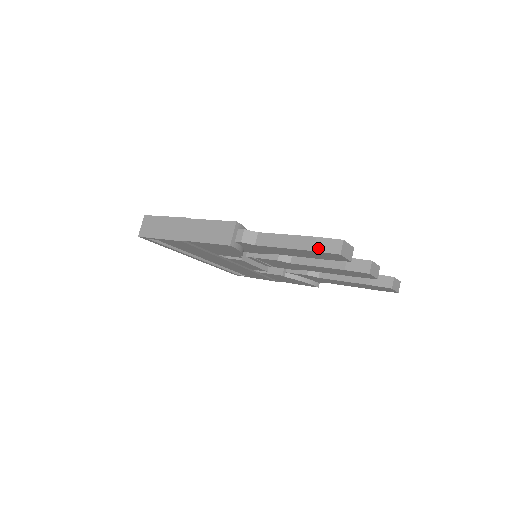
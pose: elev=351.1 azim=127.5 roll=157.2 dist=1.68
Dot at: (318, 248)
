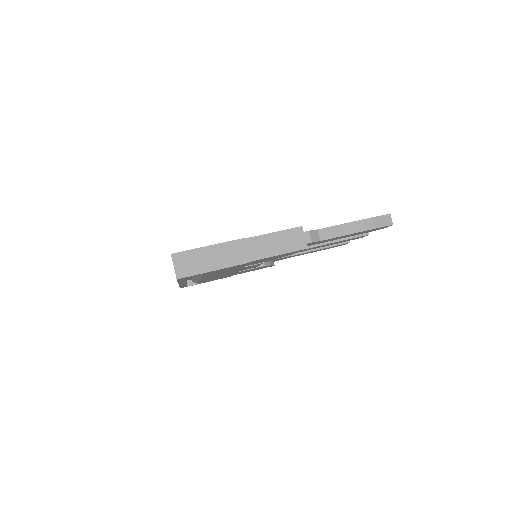
Dot at: (377, 225)
